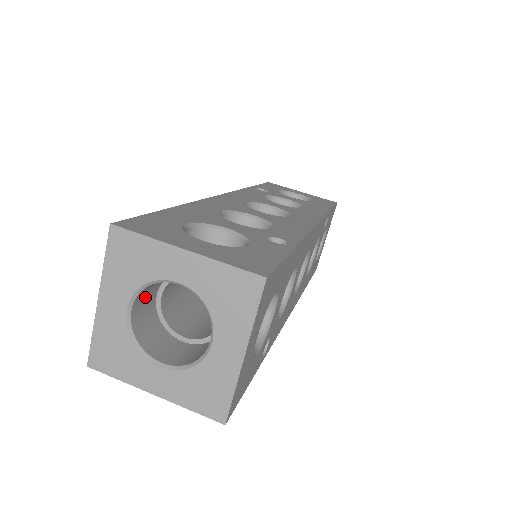
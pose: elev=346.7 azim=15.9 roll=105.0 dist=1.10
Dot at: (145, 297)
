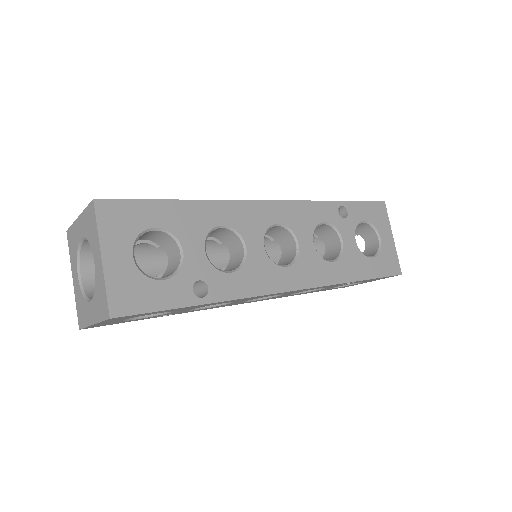
Dot at: occluded
